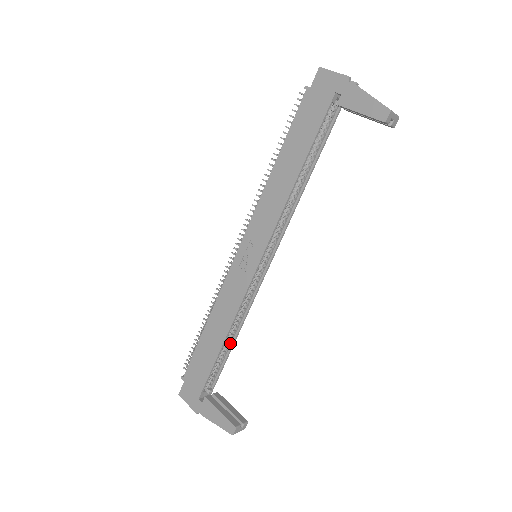
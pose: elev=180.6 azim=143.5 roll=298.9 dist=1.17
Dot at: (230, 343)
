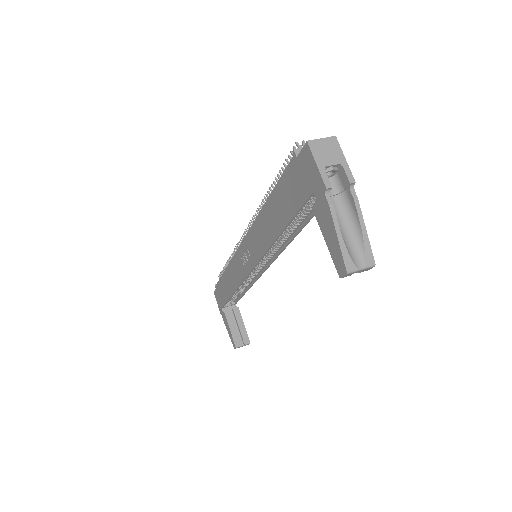
Dot at: (243, 290)
